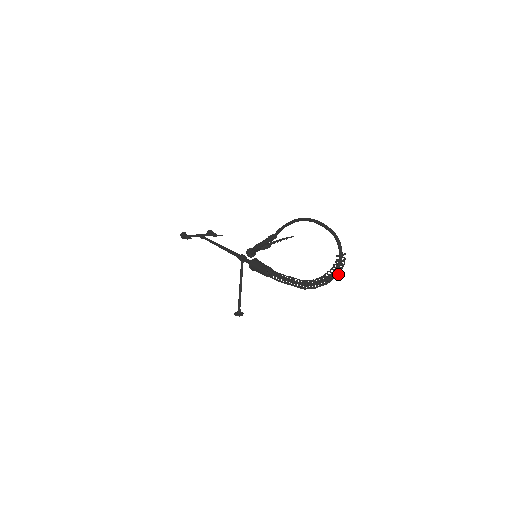
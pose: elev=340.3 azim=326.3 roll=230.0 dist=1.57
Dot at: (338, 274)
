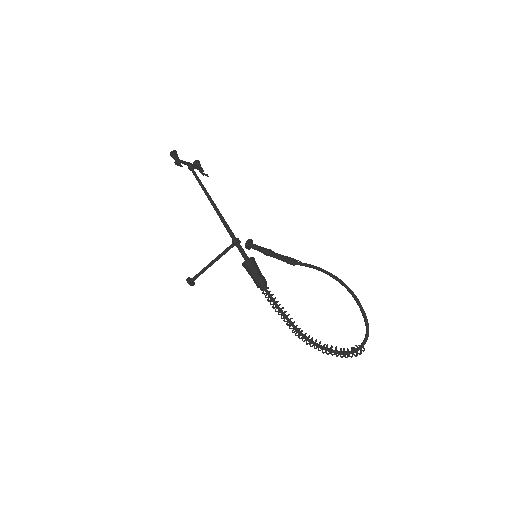
Dot at: (344, 356)
